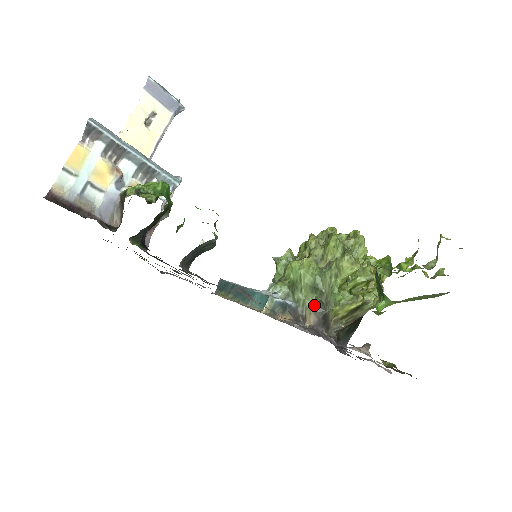
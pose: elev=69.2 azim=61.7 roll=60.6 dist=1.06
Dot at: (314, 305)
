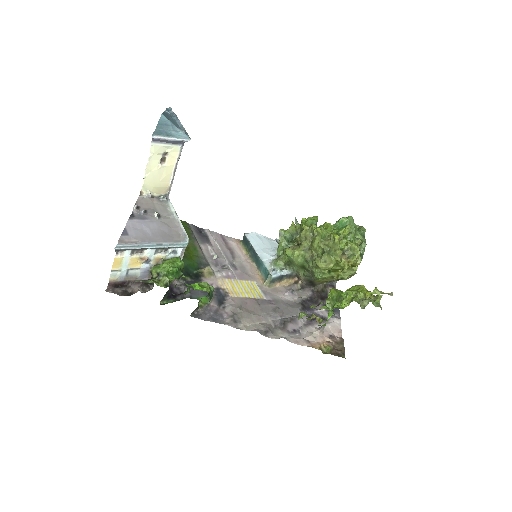
Dot at: (303, 275)
